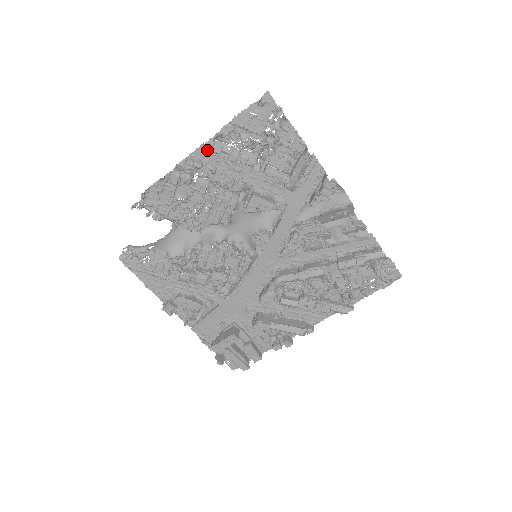
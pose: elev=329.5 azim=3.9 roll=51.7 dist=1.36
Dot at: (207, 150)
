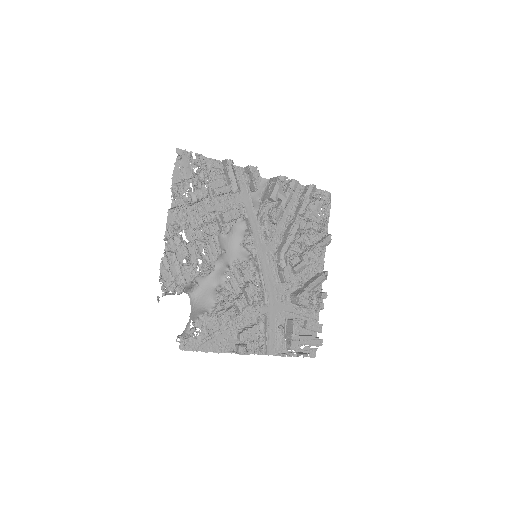
Dot at: (173, 213)
